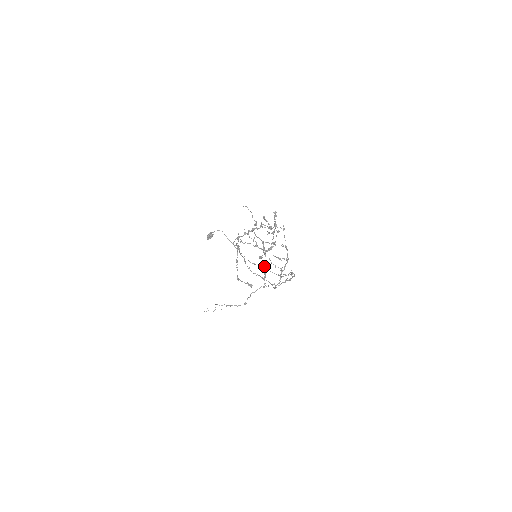
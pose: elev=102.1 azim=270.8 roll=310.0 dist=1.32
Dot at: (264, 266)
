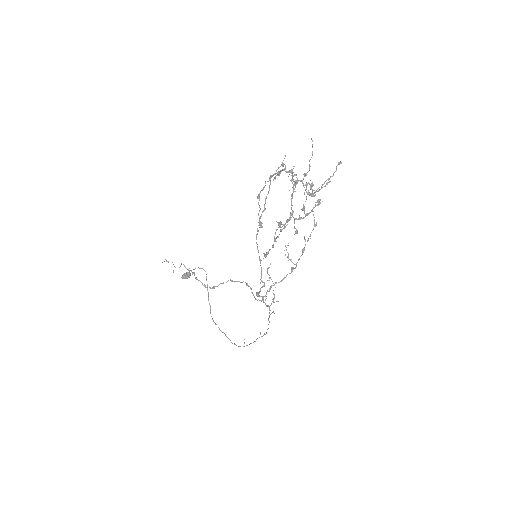
Dot at: (280, 231)
